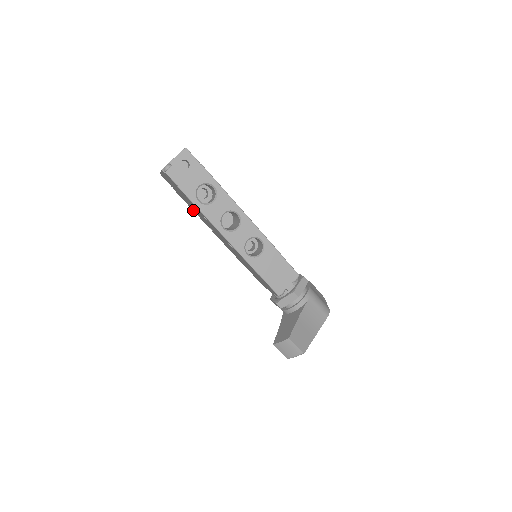
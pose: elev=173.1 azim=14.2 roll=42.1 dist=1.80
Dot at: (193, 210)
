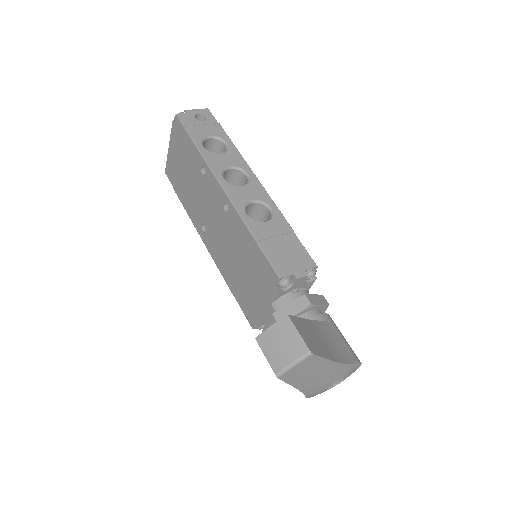
Dot at: (188, 210)
